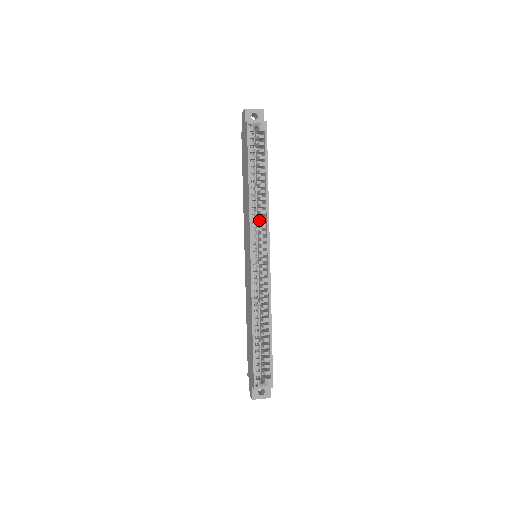
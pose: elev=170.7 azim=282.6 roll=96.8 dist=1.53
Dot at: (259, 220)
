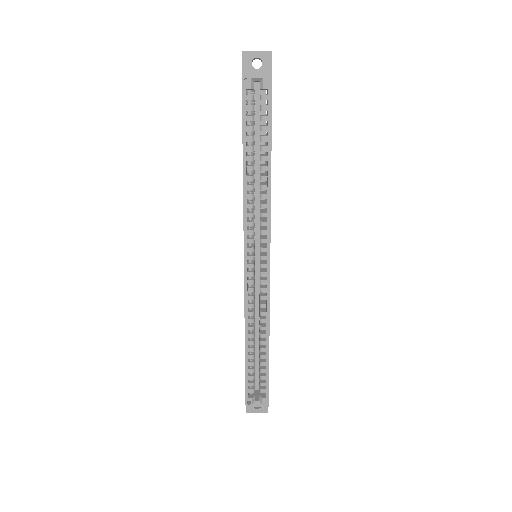
Dot at: occluded
